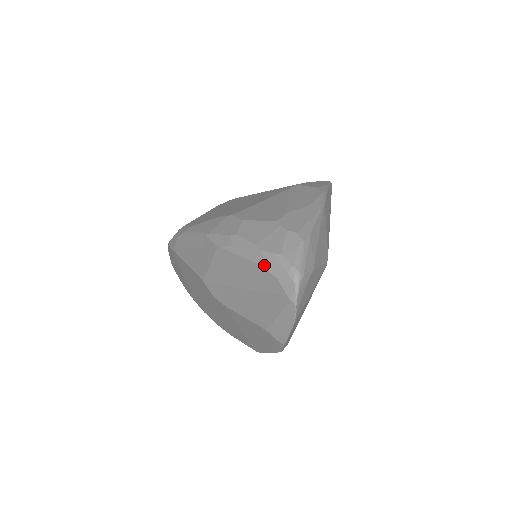
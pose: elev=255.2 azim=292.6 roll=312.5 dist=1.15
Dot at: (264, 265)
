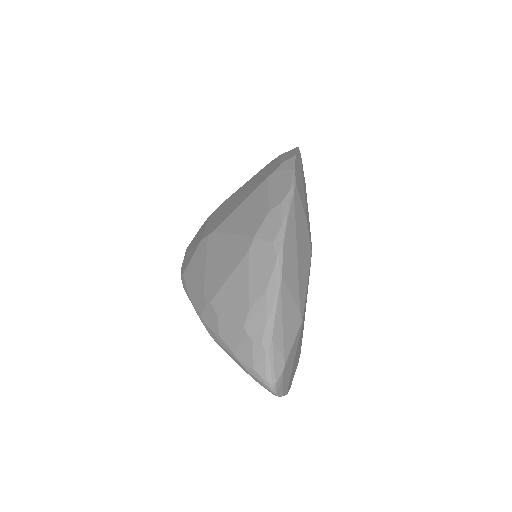
Dot at: (246, 372)
